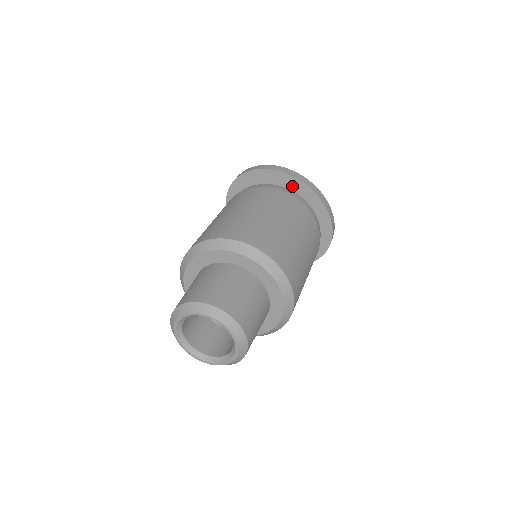
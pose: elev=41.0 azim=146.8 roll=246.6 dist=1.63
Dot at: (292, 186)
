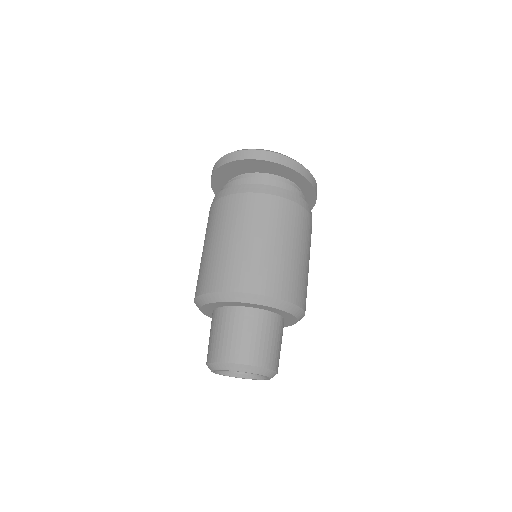
Dot at: (299, 183)
